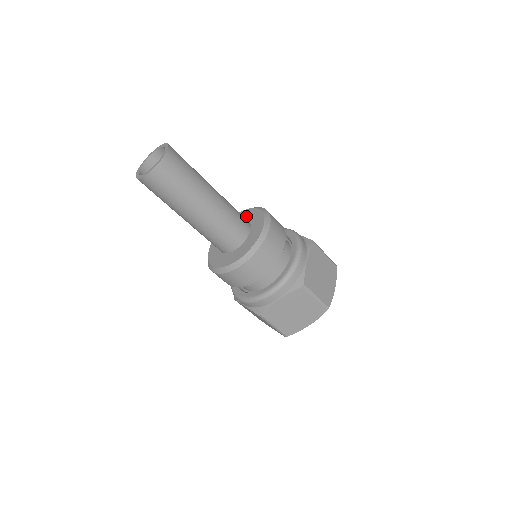
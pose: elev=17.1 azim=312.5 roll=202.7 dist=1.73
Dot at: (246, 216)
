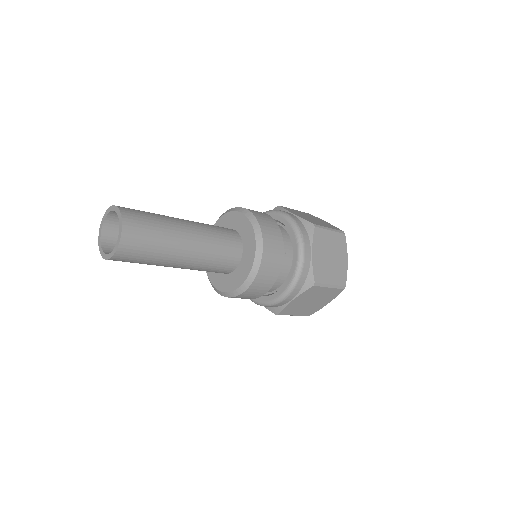
Dot at: (233, 223)
